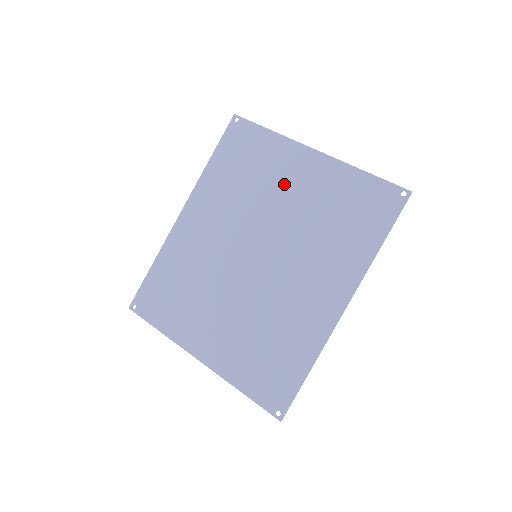
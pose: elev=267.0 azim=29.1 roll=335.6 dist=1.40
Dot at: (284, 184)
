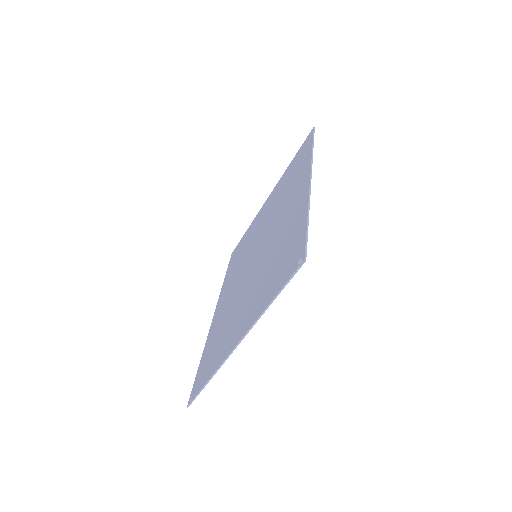
Dot at: (259, 223)
